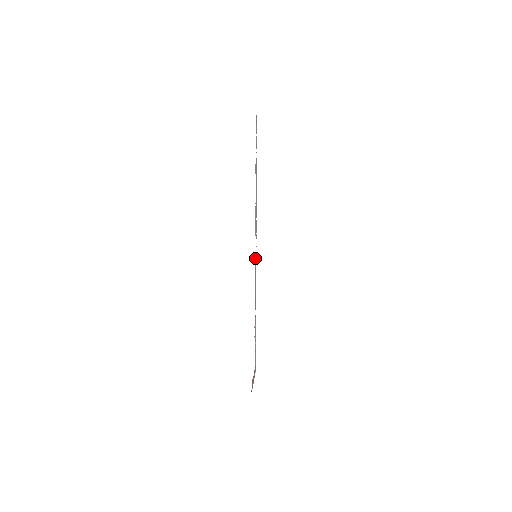
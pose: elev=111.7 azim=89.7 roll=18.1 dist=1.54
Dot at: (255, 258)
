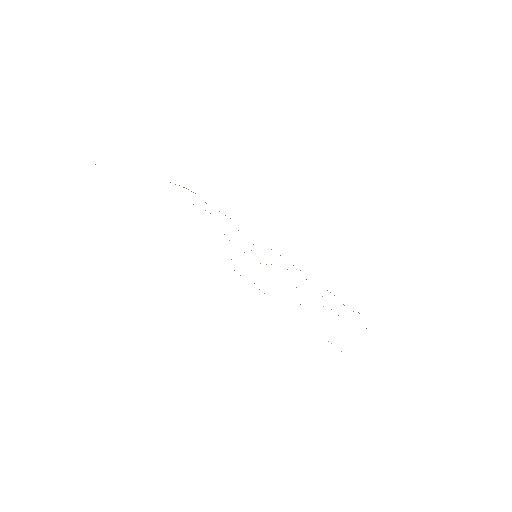
Dot at: occluded
